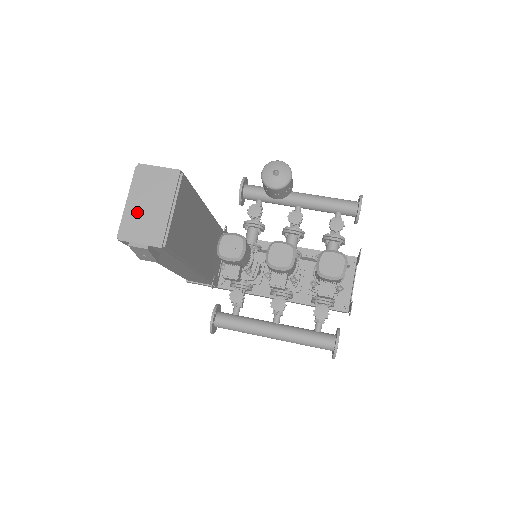
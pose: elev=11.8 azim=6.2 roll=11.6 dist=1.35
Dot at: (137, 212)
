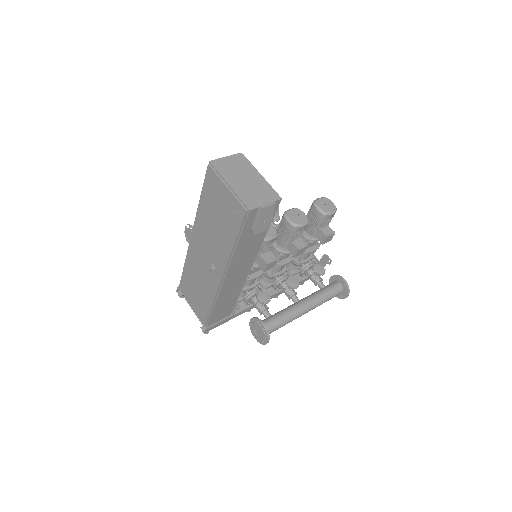
Dot at: (243, 188)
